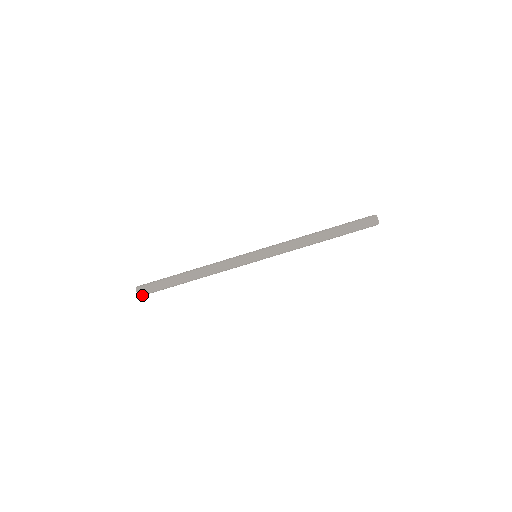
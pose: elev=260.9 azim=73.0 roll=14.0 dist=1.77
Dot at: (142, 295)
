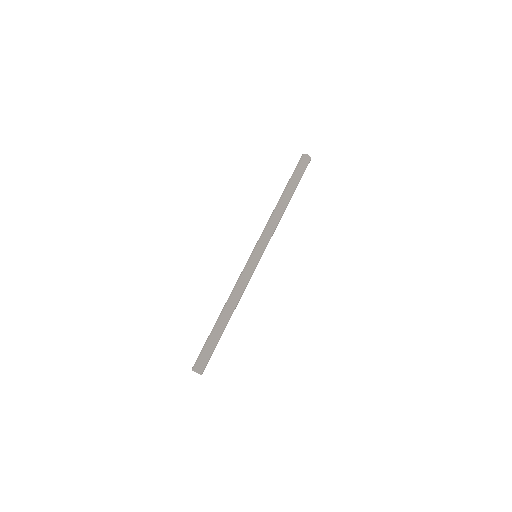
Dot at: (203, 371)
